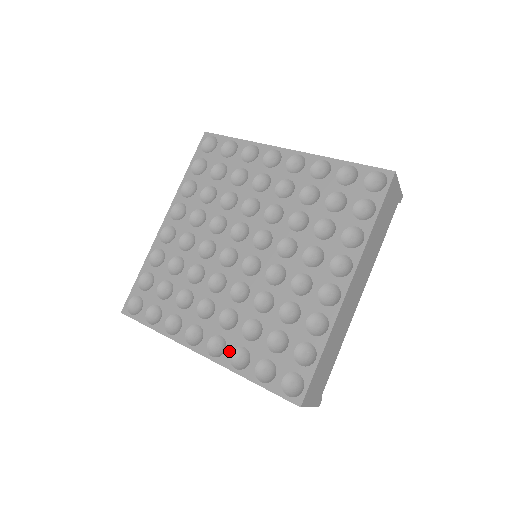
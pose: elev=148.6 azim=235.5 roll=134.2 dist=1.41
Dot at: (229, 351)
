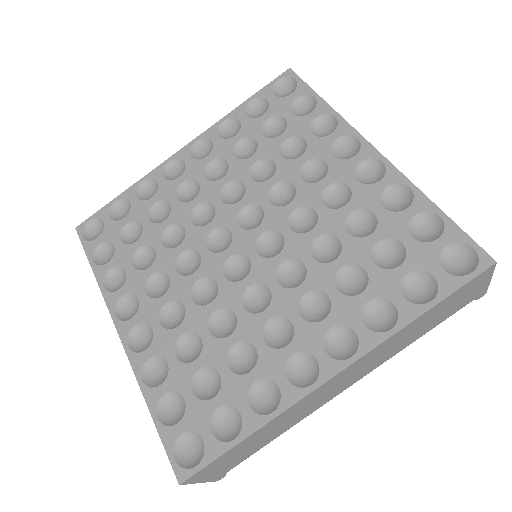
Dot at: (149, 354)
